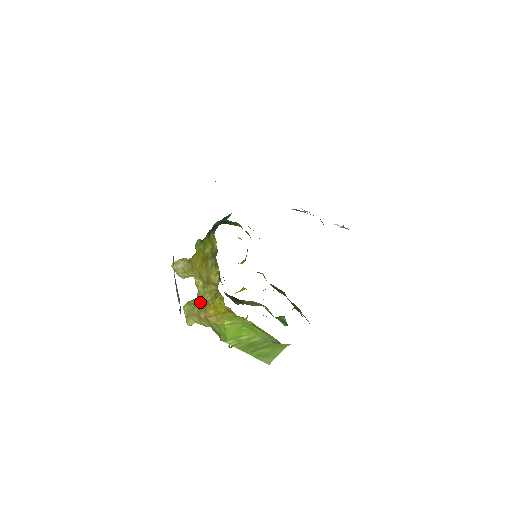
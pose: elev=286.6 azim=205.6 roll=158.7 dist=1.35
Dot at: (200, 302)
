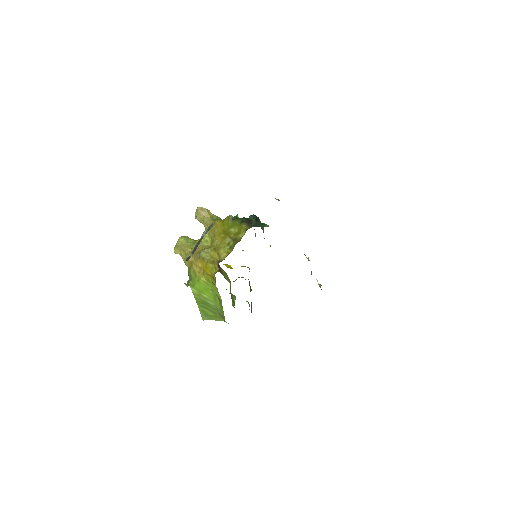
Dot at: (197, 249)
